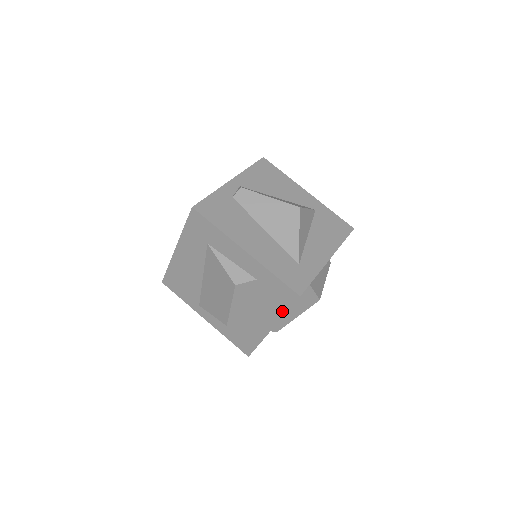
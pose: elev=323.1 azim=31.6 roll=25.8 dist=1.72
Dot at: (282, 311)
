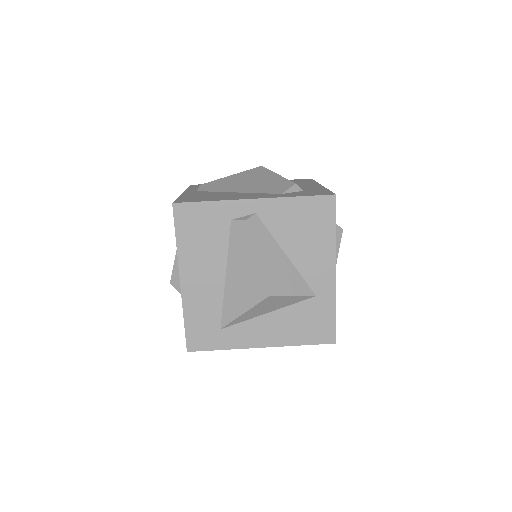
Dot at: occluded
